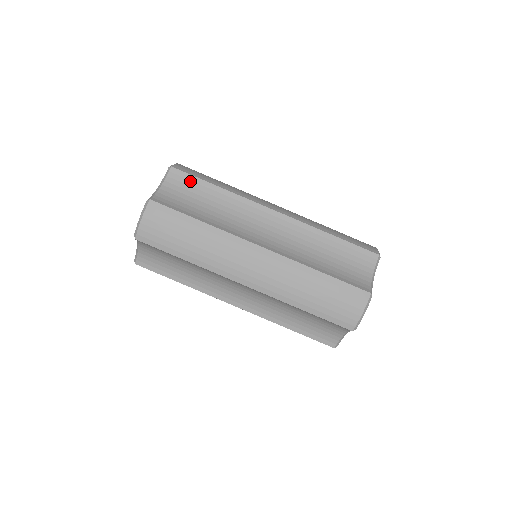
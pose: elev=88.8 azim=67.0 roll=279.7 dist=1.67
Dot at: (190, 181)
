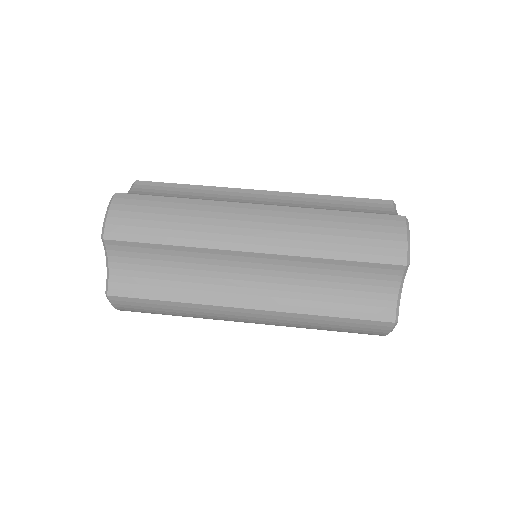
Dot at: (159, 187)
